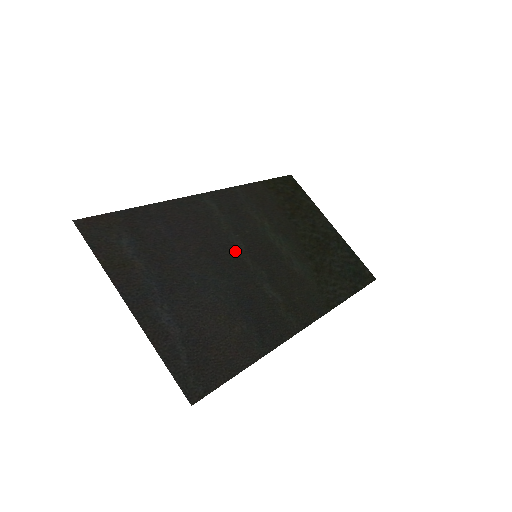
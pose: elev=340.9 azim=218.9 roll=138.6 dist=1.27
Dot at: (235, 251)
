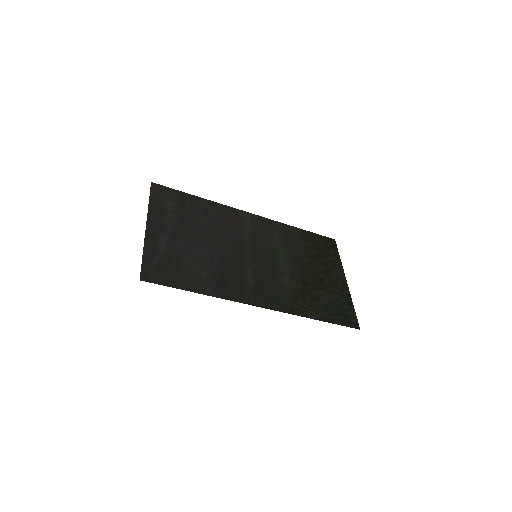
Dot at: (242, 245)
